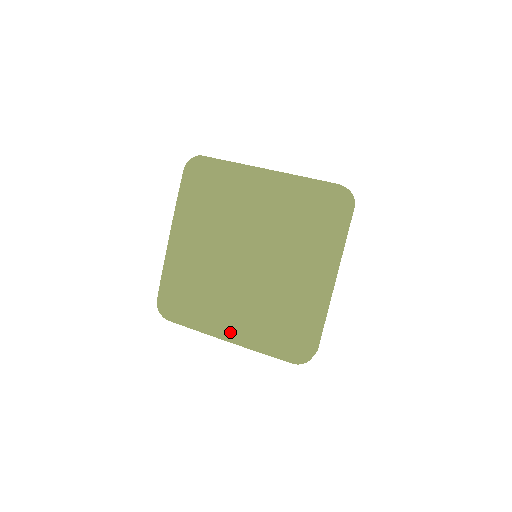
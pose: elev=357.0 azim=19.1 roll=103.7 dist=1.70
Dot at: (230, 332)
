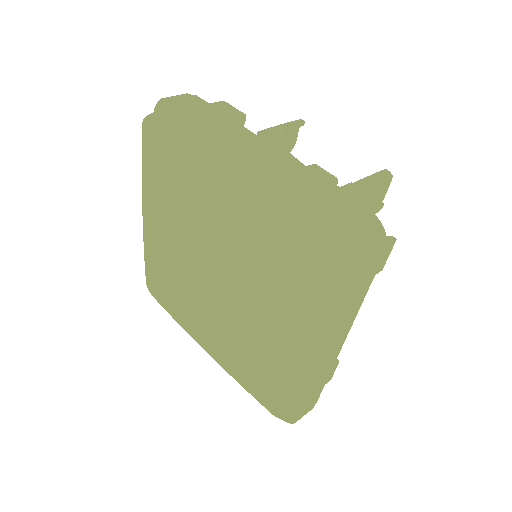
Dot at: (208, 350)
